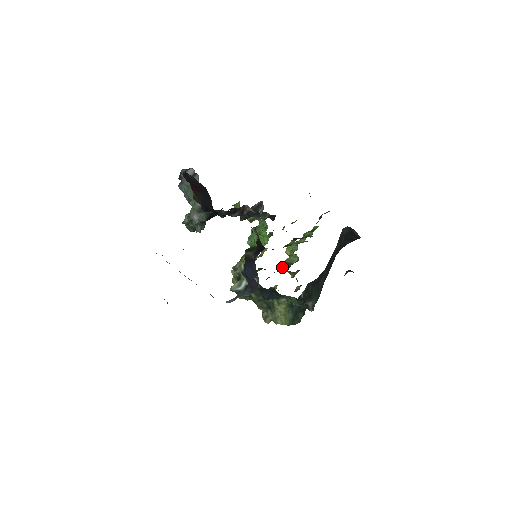
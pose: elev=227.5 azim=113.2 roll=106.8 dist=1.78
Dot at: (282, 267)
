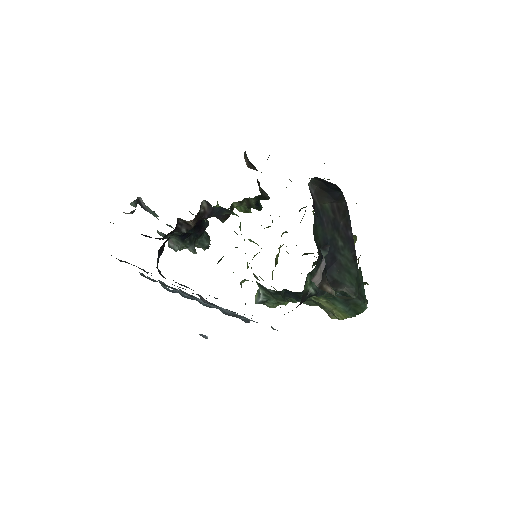
Dot at: occluded
